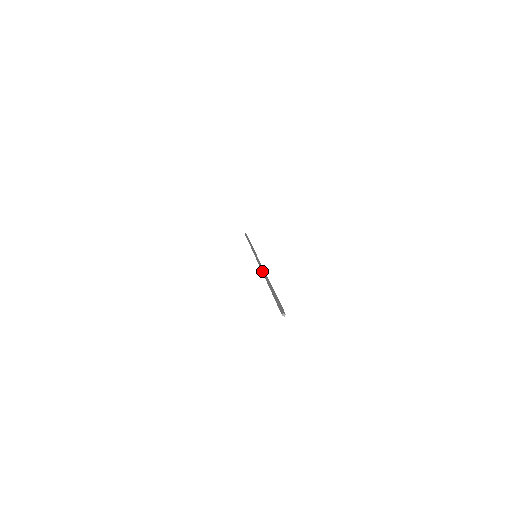
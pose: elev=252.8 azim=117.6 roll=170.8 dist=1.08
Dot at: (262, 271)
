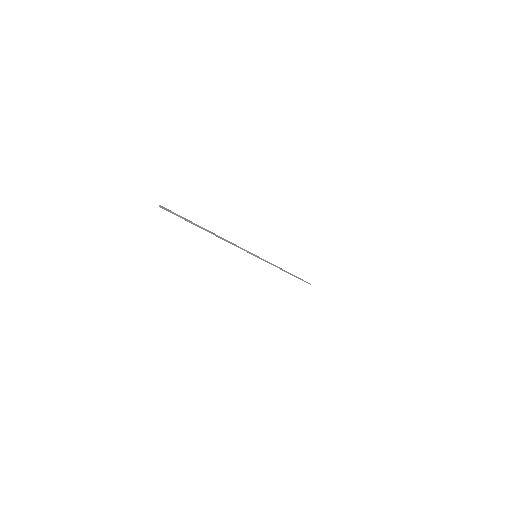
Dot at: (224, 239)
